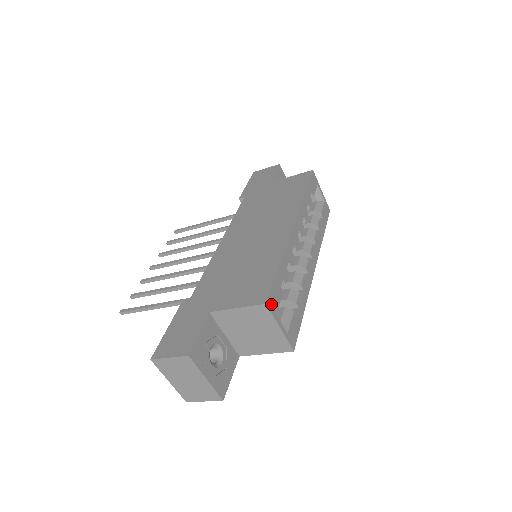
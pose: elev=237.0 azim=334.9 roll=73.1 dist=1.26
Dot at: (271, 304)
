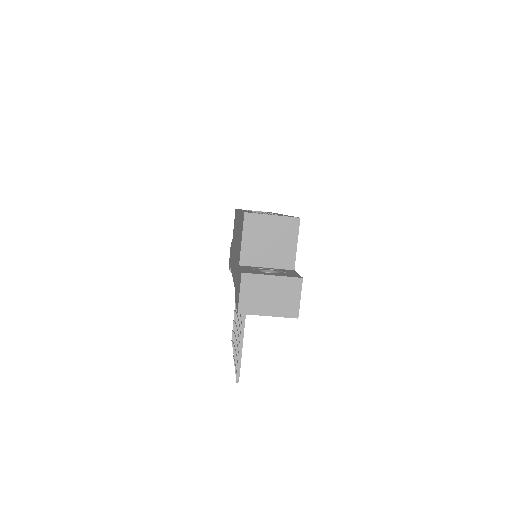
Dot at: (250, 213)
